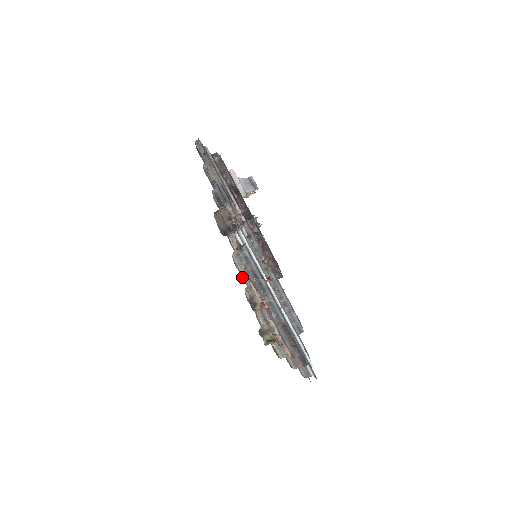
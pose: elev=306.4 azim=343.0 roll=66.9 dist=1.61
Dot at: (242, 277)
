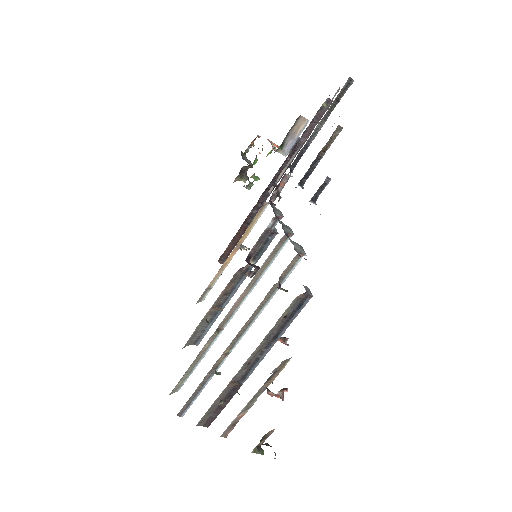
Dot at: occluded
